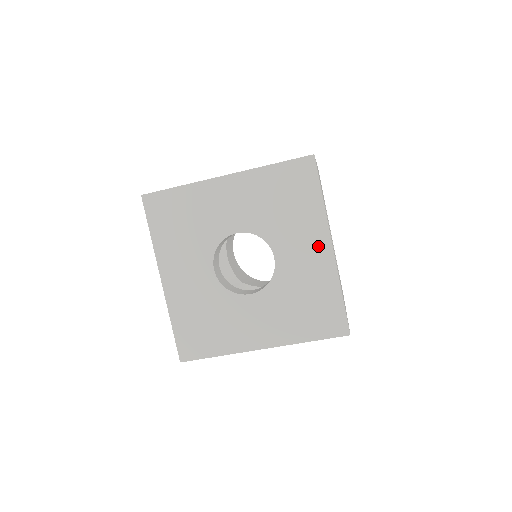
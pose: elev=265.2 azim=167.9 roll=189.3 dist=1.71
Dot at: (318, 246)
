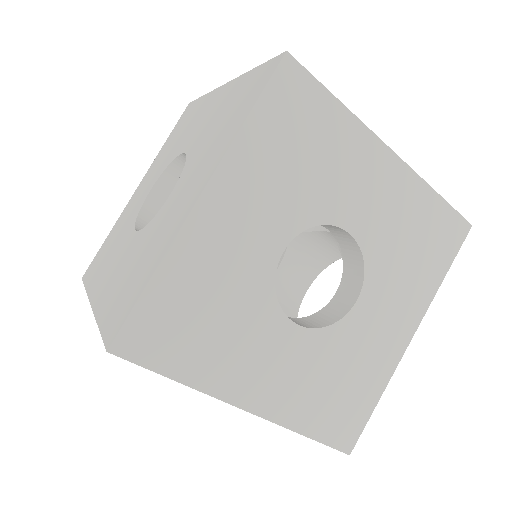
Dot at: (402, 326)
